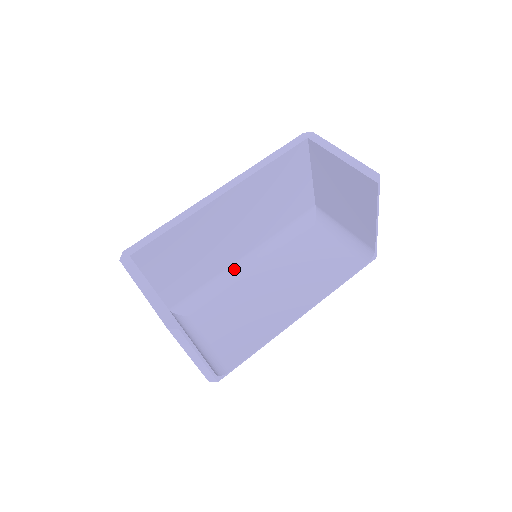
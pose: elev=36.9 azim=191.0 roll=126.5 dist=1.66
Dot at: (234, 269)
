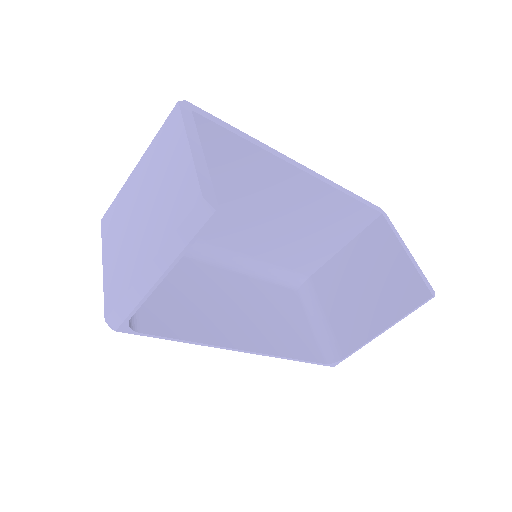
Dot at: (209, 250)
